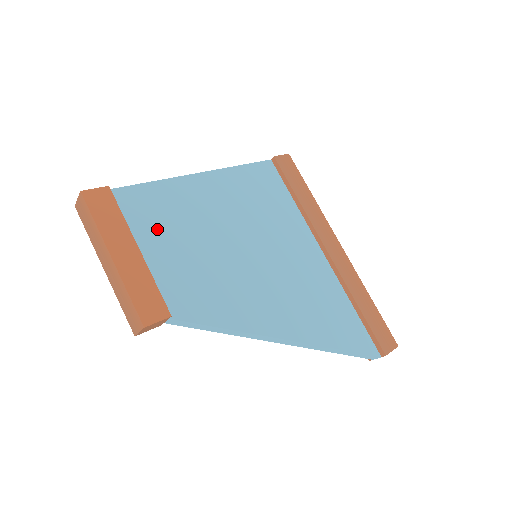
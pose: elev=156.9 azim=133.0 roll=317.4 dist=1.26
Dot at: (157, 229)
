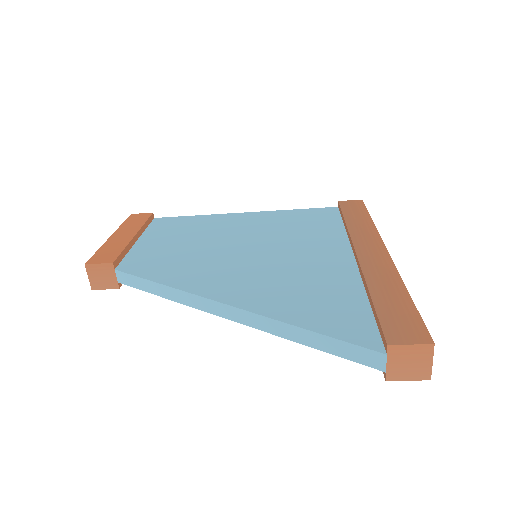
Dot at: (168, 233)
